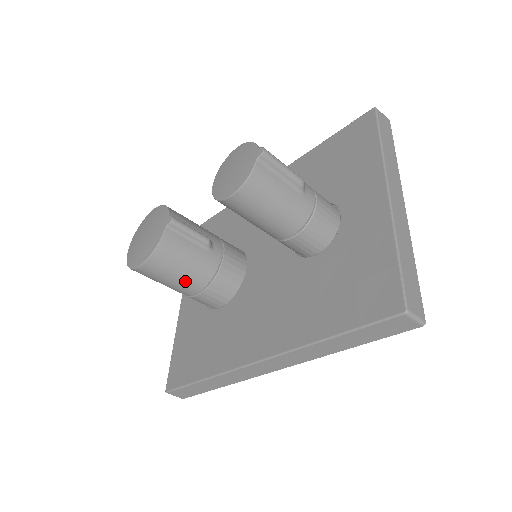
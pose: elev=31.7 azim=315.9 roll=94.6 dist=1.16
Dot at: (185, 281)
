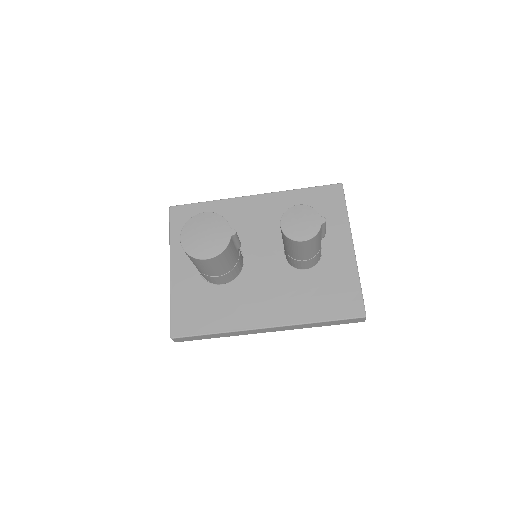
Dot at: (220, 269)
